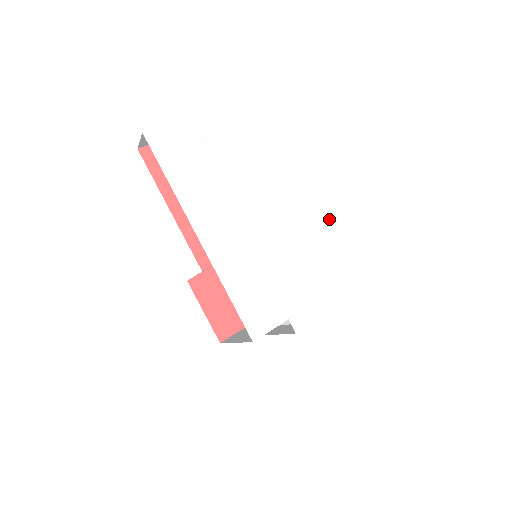
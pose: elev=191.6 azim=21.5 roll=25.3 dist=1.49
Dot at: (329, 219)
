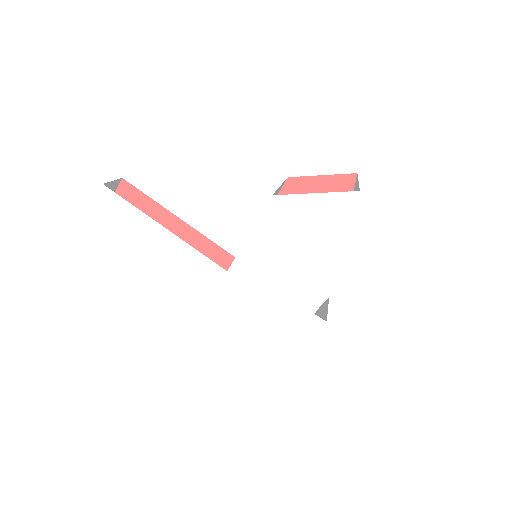
Dot at: (295, 203)
